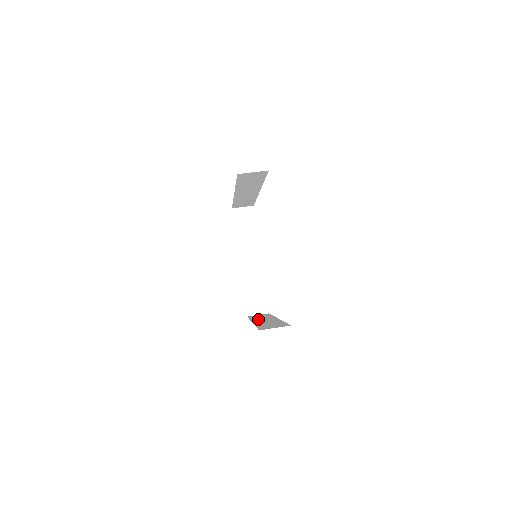
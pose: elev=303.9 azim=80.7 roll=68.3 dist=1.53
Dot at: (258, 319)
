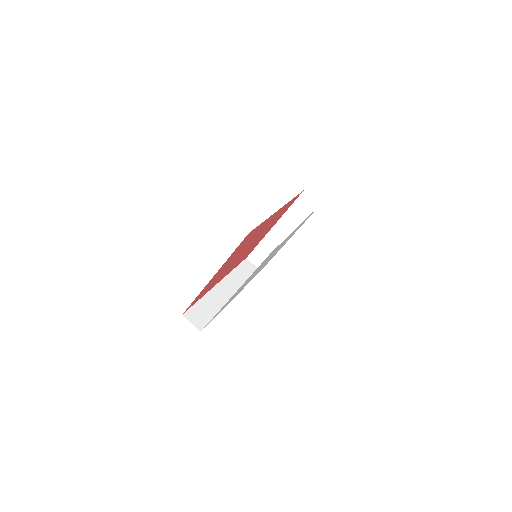
Dot at: (231, 280)
